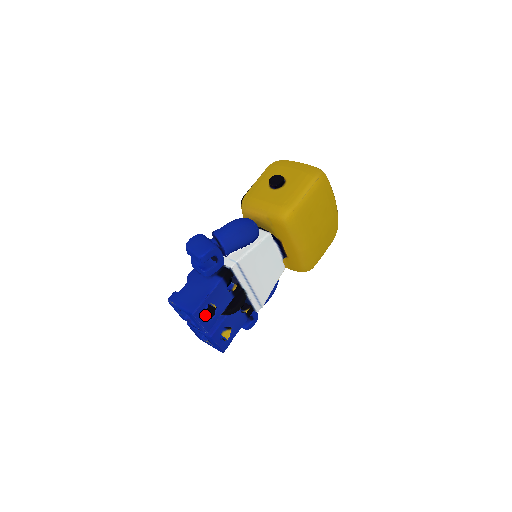
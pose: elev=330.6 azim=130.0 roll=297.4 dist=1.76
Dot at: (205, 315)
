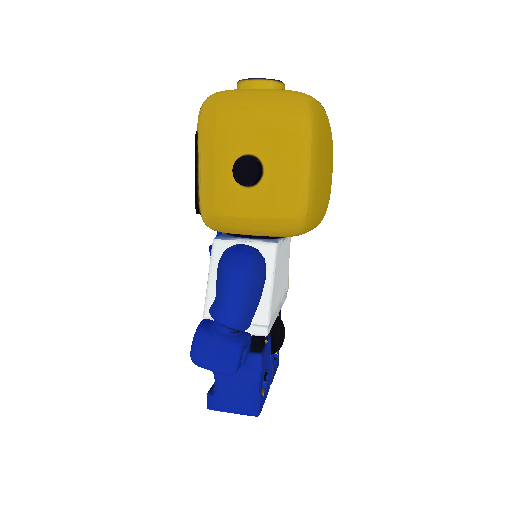
Dot at: occluded
